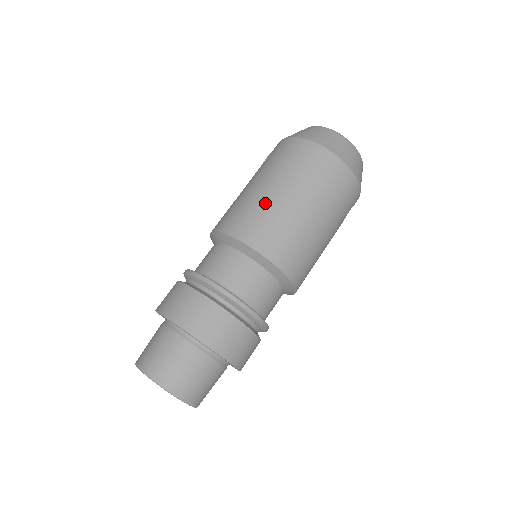
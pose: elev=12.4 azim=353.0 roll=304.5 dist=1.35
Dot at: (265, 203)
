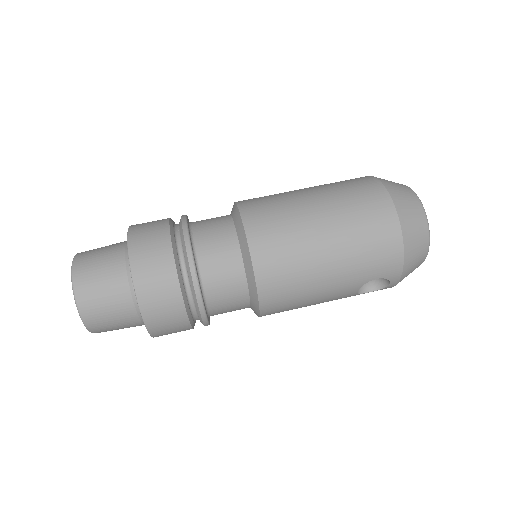
Dot at: (290, 199)
